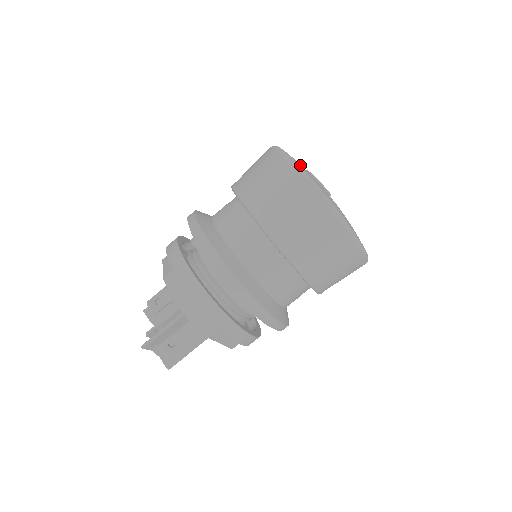
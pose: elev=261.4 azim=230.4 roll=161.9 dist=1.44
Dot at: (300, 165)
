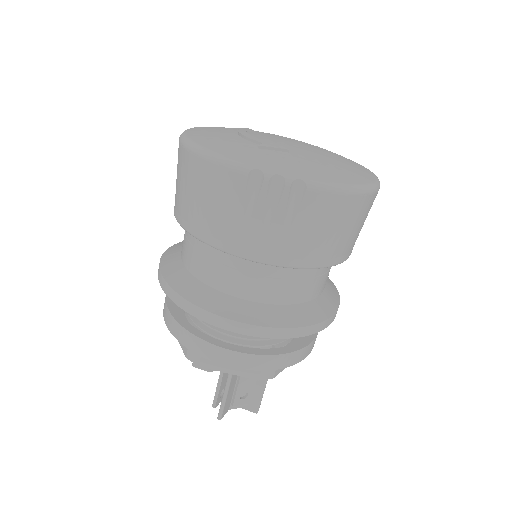
Dot at: (229, 153)
